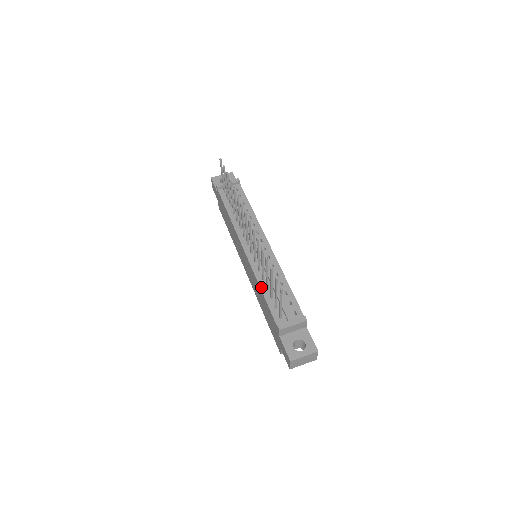
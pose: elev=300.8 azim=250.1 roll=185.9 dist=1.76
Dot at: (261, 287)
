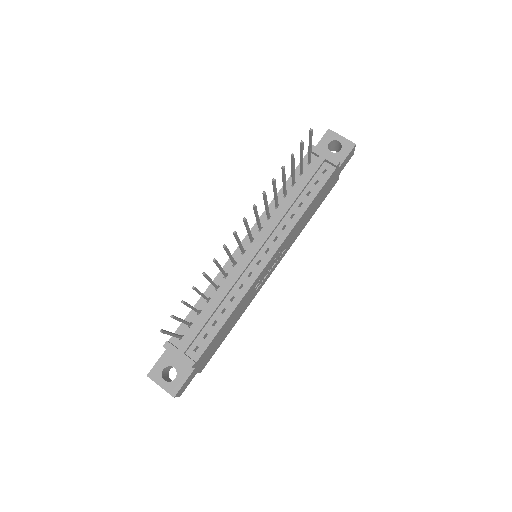
Dot at: (205, 292)
